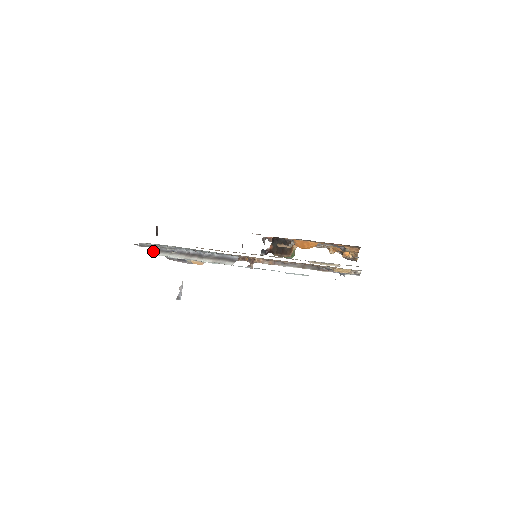
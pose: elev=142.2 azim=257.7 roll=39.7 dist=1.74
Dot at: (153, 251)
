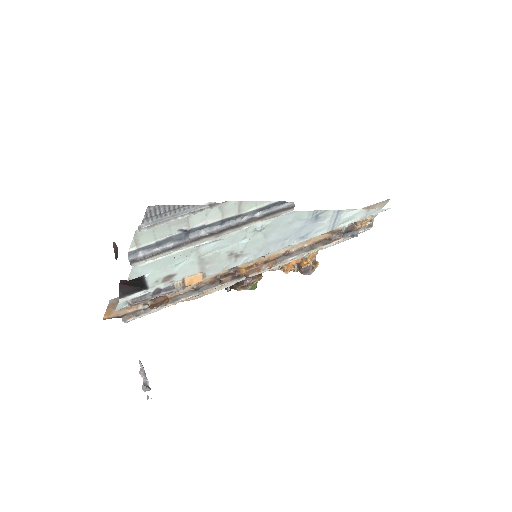
Dot at: (140, 260)
